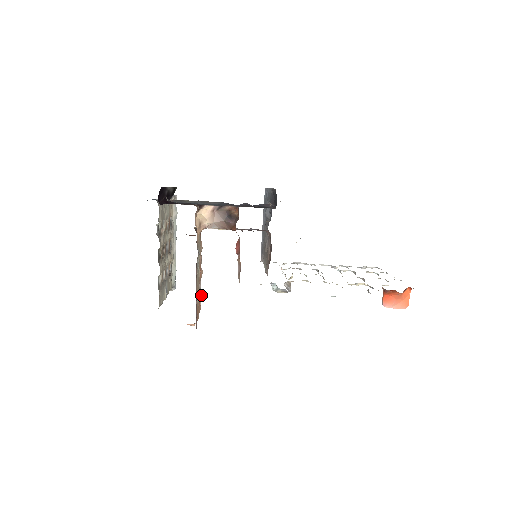
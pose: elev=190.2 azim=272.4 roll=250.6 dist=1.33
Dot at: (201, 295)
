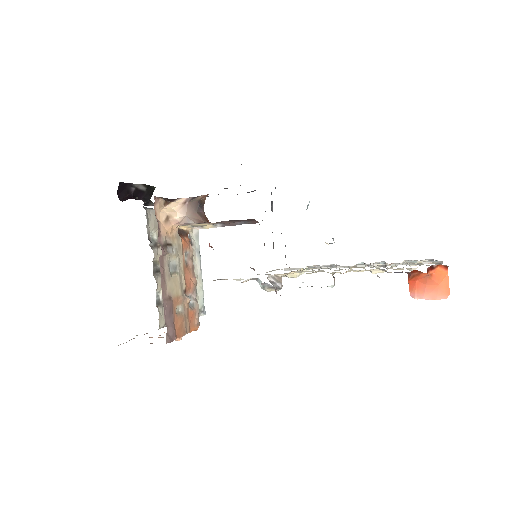
Dot at: (197, 307)
